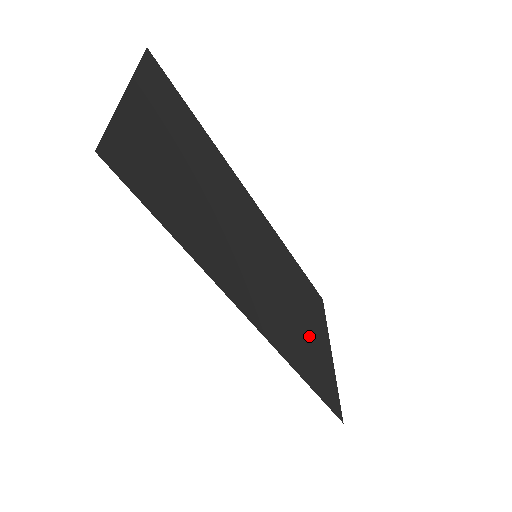
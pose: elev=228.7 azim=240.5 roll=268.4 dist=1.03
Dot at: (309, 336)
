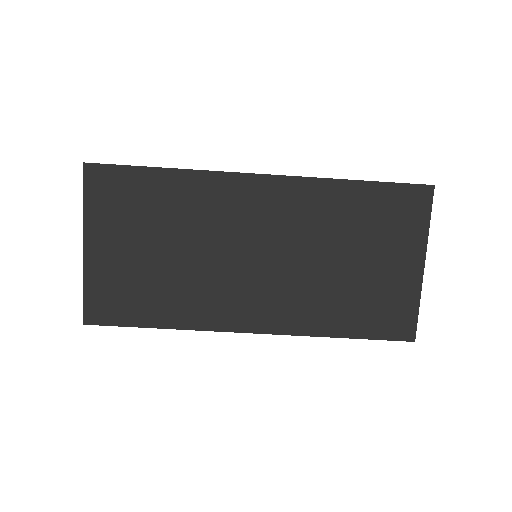
Dot at: (360, 279)
